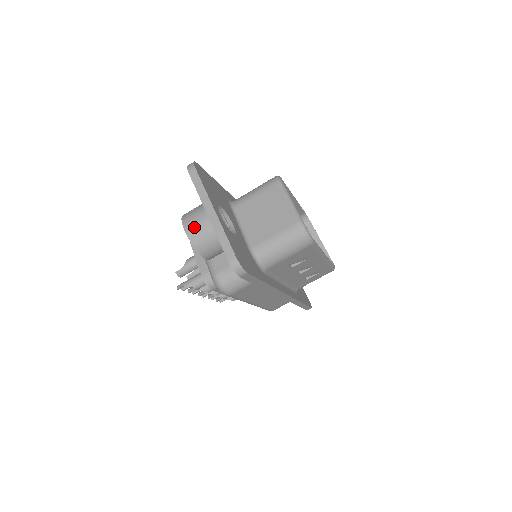
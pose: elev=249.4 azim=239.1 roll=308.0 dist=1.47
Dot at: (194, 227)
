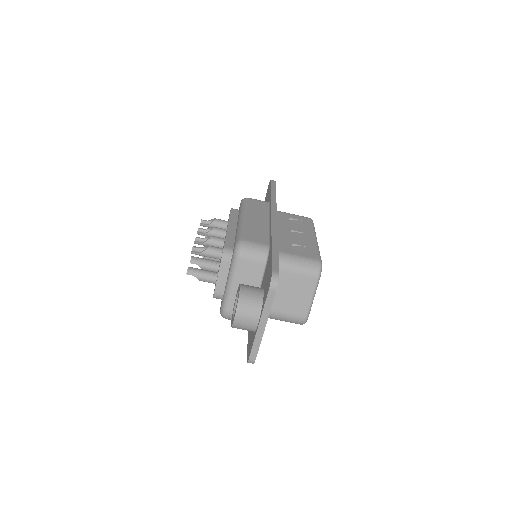
Dot at: (242, 322)
